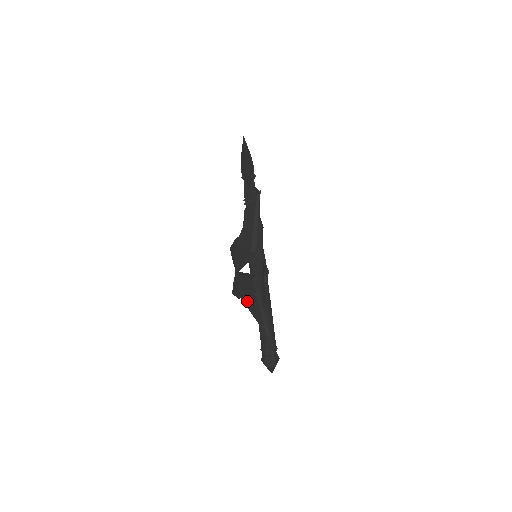
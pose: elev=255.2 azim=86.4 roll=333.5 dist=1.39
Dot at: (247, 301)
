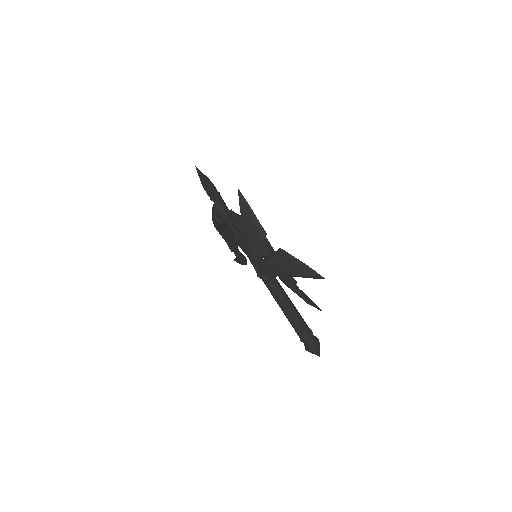
Dot at: (286, 271)
